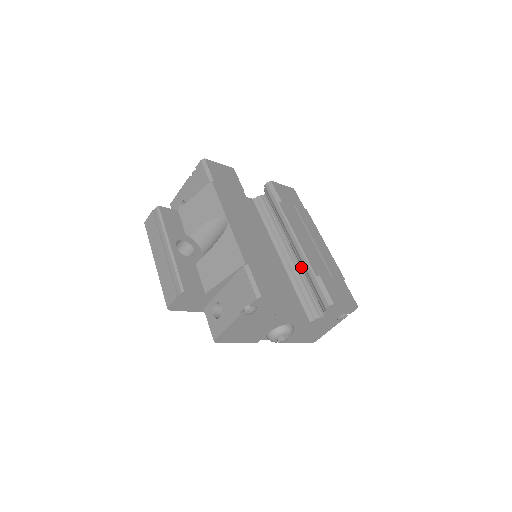
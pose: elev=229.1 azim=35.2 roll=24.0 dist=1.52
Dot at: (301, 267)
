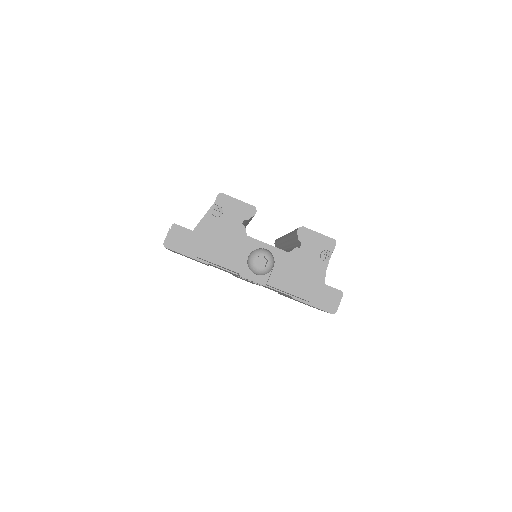
Dot at: (291, 248)
